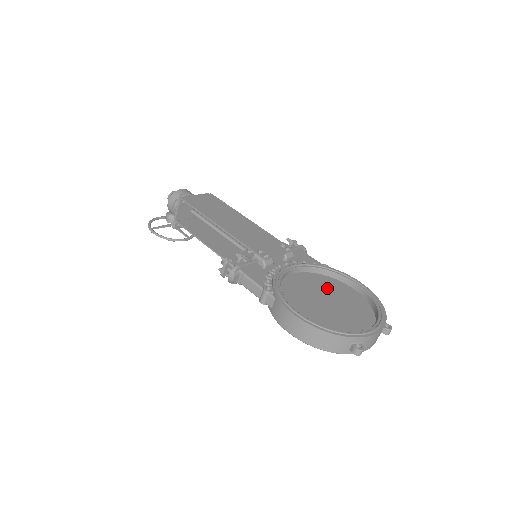
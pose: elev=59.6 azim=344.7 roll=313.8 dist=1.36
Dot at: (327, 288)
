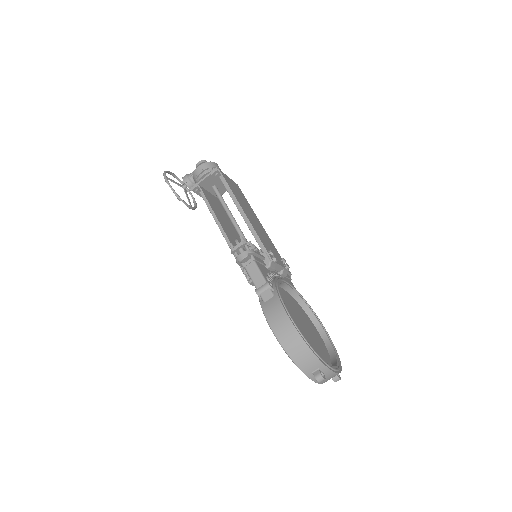
Dot at: (303, 317)
